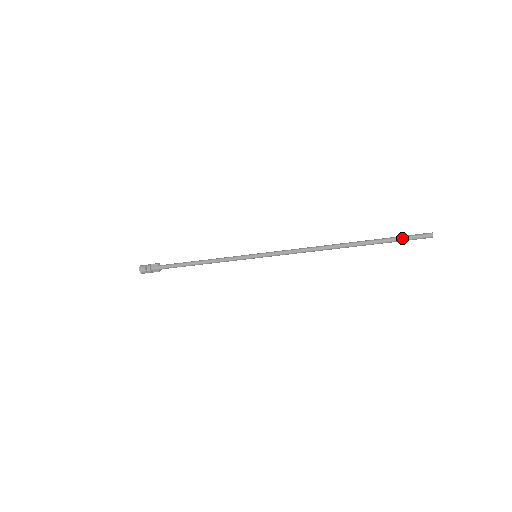
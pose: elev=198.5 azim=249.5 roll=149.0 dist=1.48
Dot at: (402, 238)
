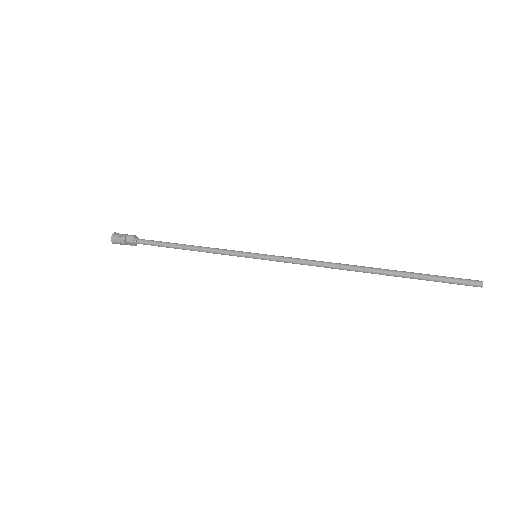
Dot at: (443, 280)
